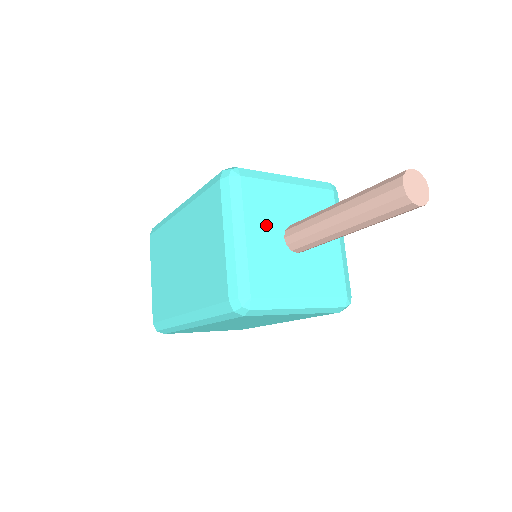
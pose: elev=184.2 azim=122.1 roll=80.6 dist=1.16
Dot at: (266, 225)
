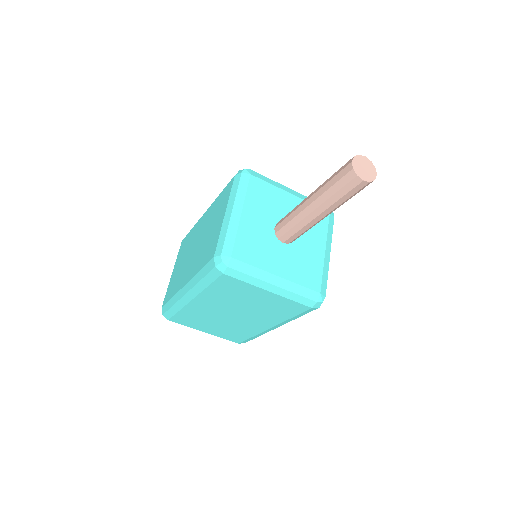
Dot at: (261, 213)
